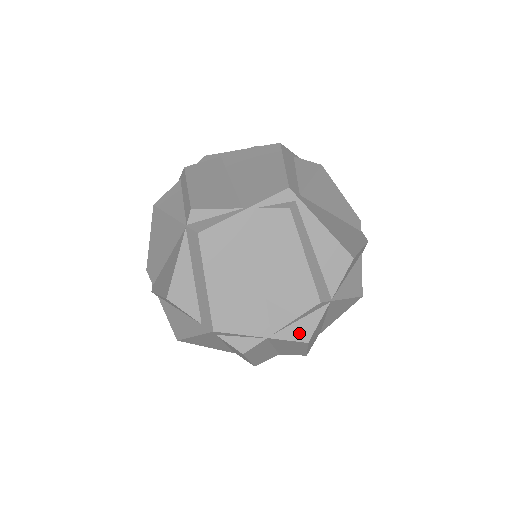
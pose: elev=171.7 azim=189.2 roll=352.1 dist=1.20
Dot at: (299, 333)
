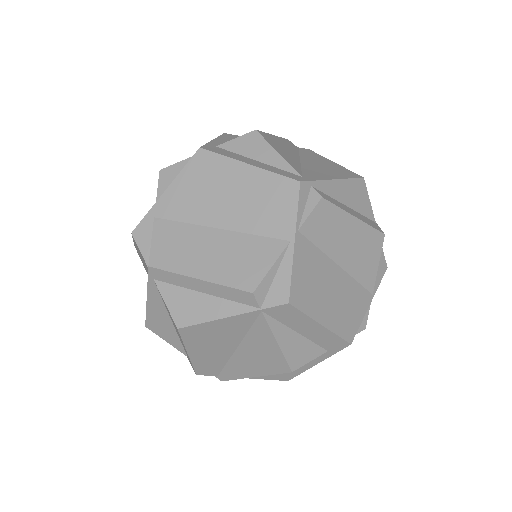
Dot at: (380, 270)
